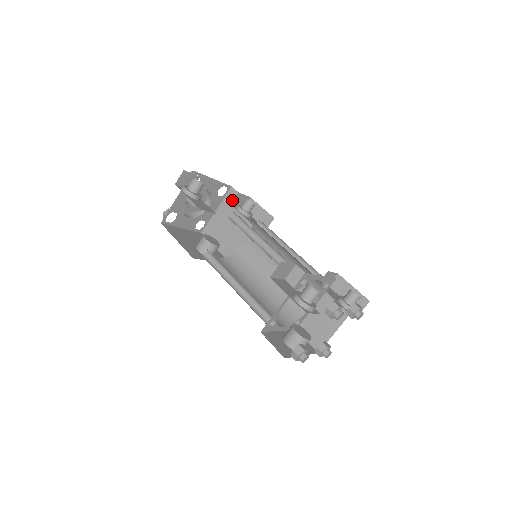
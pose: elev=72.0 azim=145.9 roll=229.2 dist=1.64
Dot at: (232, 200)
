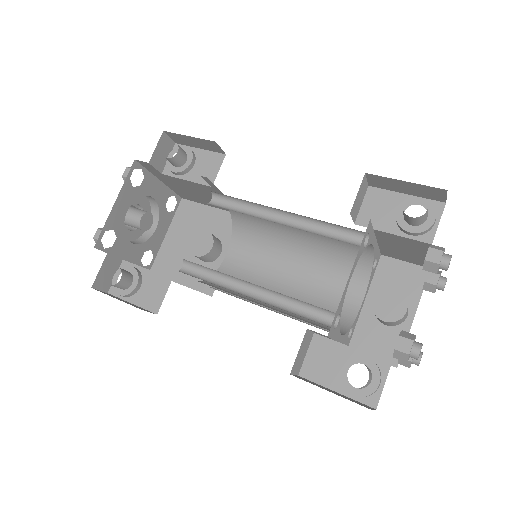
Dot at: (156, 171)
